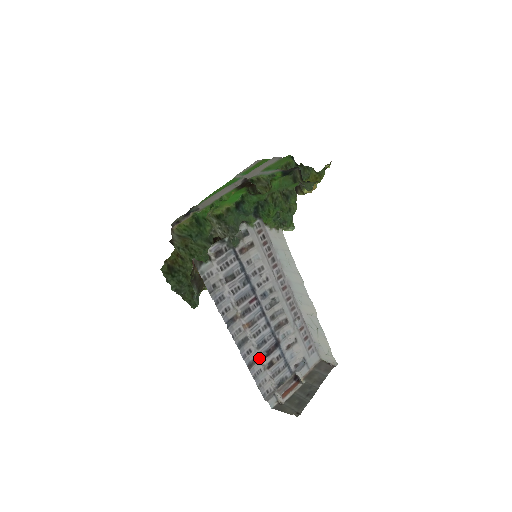
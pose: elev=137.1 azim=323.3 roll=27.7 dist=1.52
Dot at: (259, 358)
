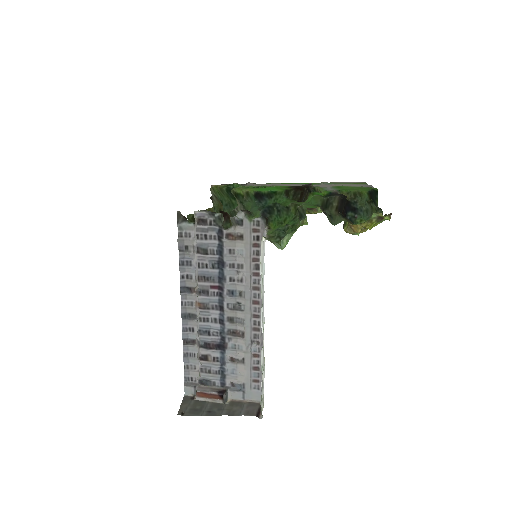
Dot at: (197, 343)
